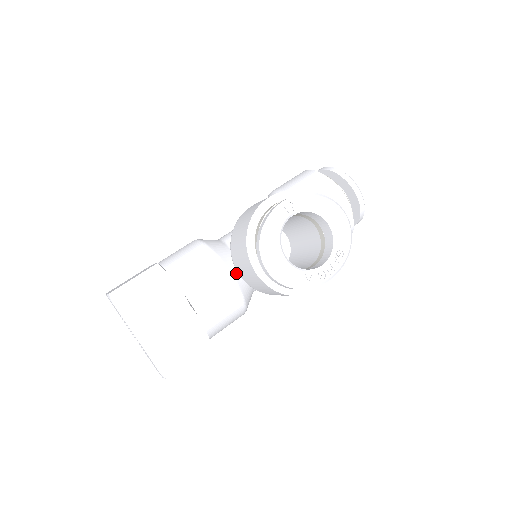
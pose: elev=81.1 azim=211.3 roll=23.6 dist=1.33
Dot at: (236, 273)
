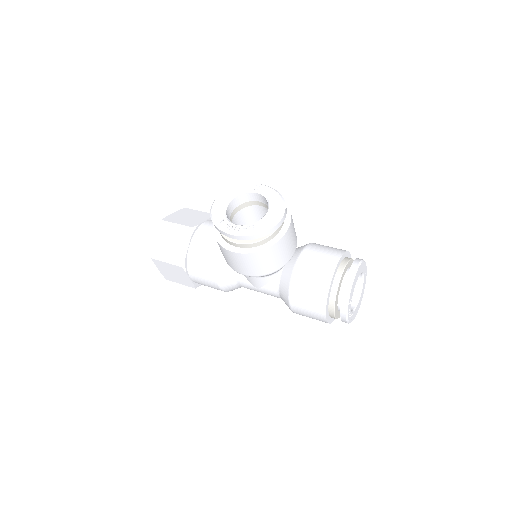
Dot at: occluded
